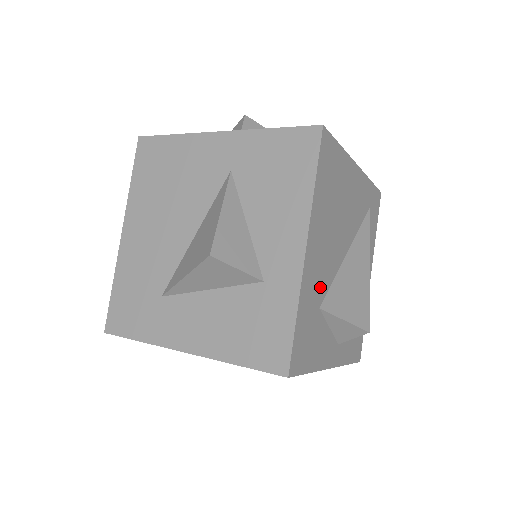
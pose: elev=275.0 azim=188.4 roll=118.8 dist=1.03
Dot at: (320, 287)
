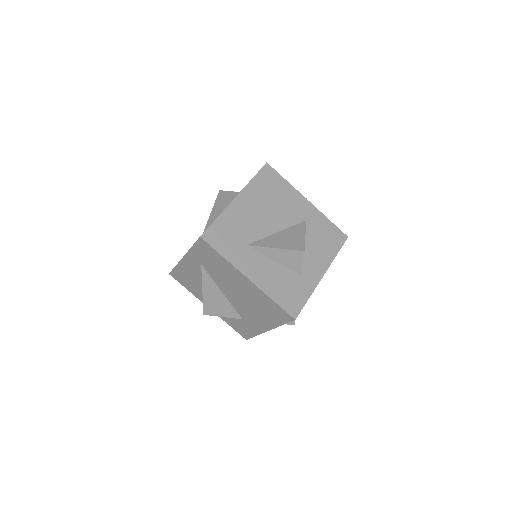
Dot at: occluded
